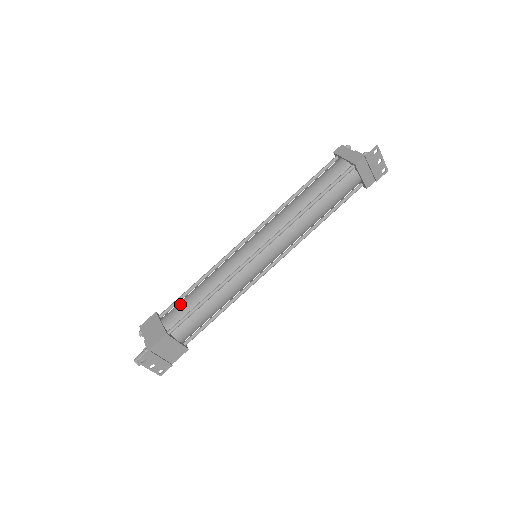
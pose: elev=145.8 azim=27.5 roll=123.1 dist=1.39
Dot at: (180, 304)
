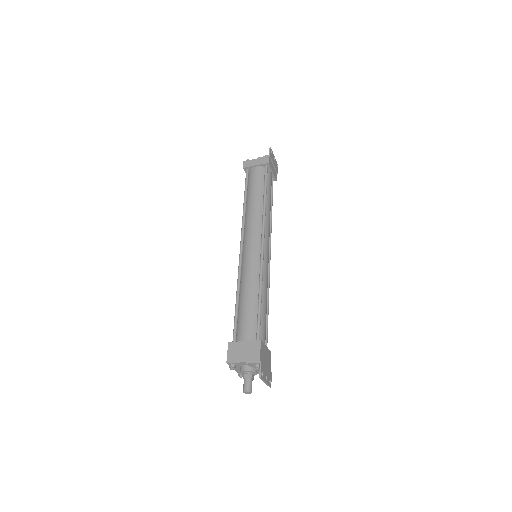
Dot at: (243, 319)
